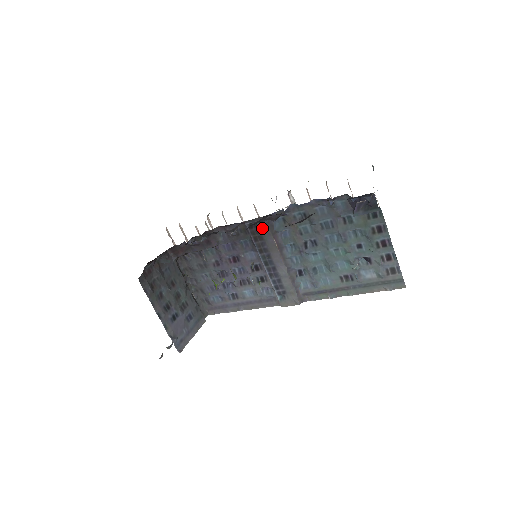
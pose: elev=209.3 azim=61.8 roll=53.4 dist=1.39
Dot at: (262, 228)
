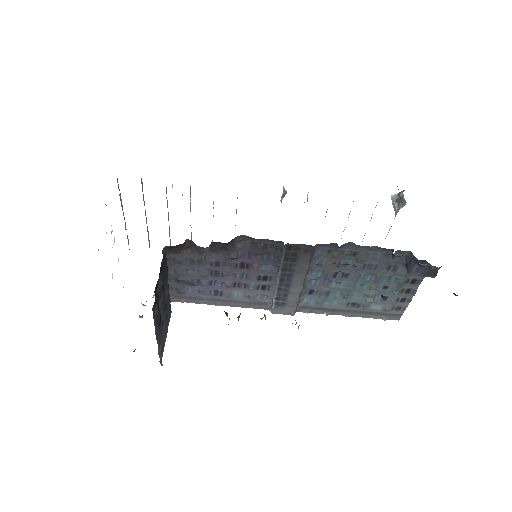
Dot at: (302, 253)
